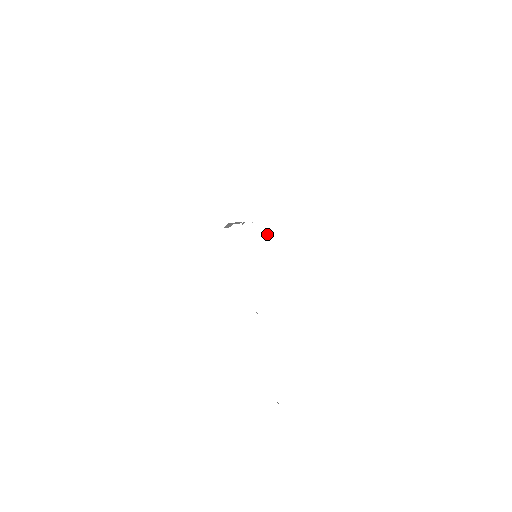
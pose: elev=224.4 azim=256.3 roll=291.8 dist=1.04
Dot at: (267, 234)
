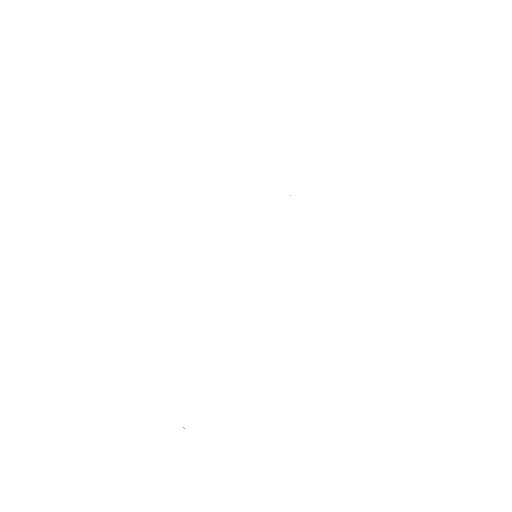
Dot at: occluded
